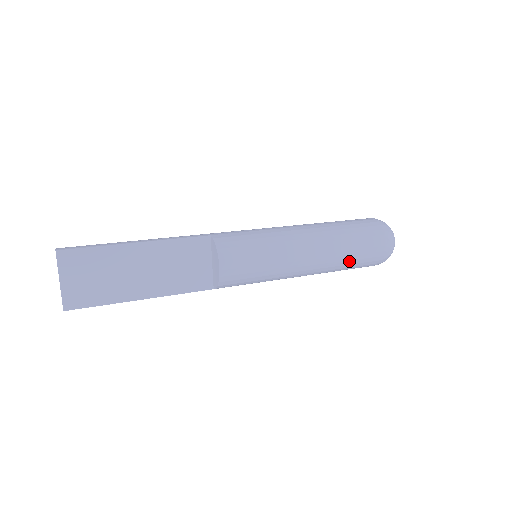
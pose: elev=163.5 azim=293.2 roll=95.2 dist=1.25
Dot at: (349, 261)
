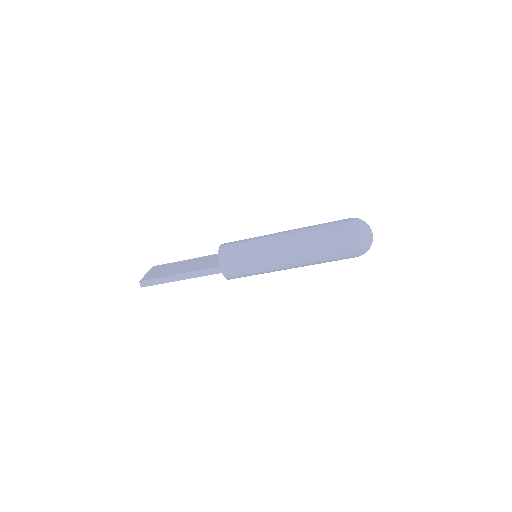
Dot at: (316, 232)
